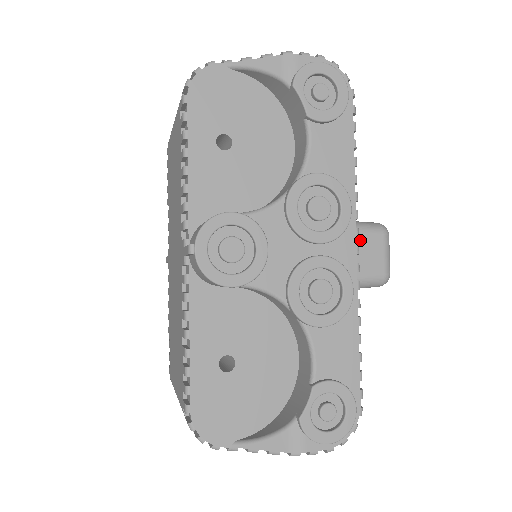
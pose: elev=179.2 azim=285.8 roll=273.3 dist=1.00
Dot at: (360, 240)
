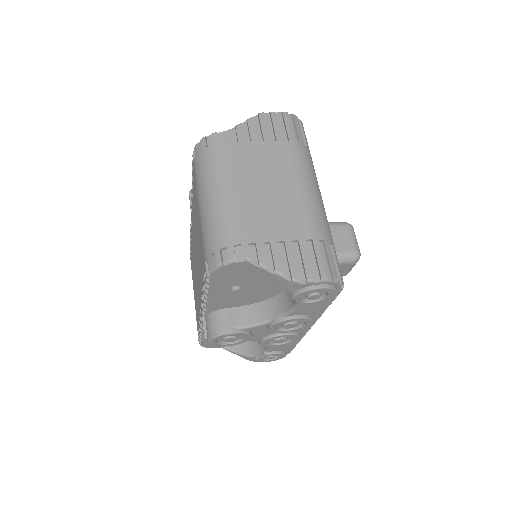
Dot at: occluded
